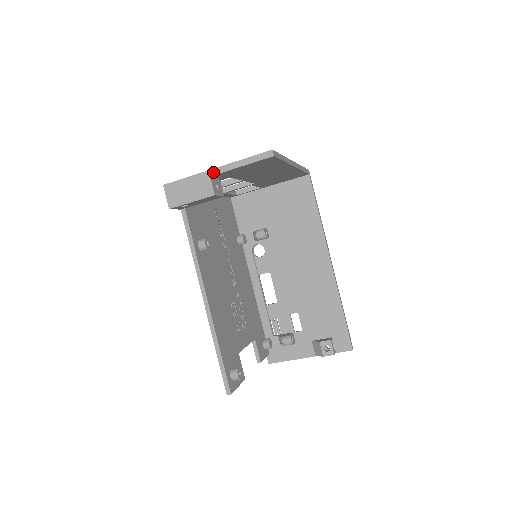
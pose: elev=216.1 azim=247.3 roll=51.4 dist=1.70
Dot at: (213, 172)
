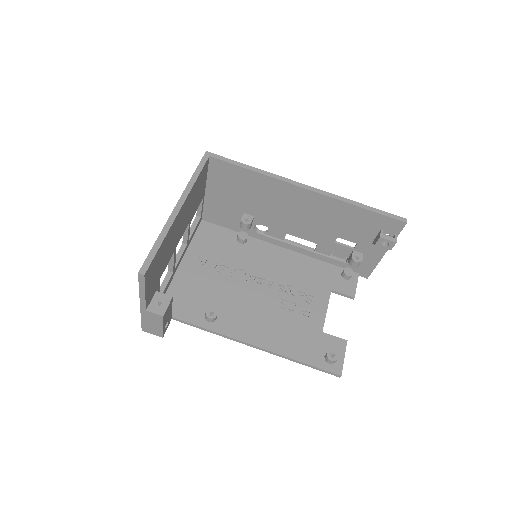
Dot at: (143, 307)
